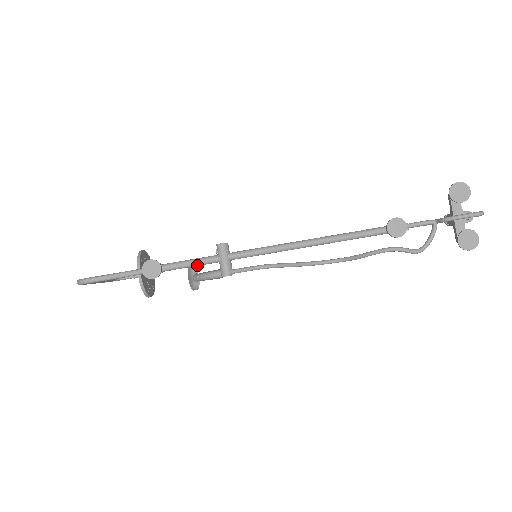
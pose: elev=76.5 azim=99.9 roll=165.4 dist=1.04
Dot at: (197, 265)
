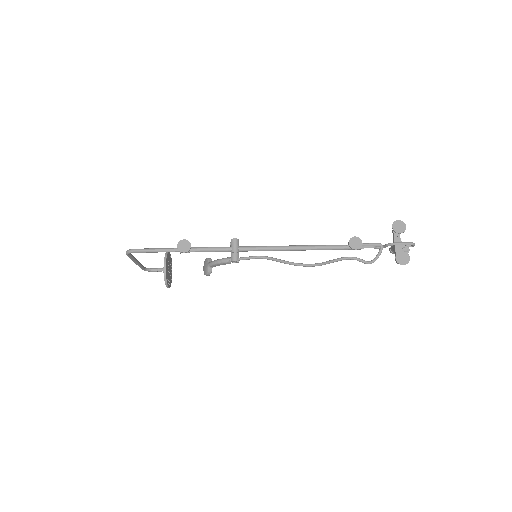
Dot at: (215, 251)
